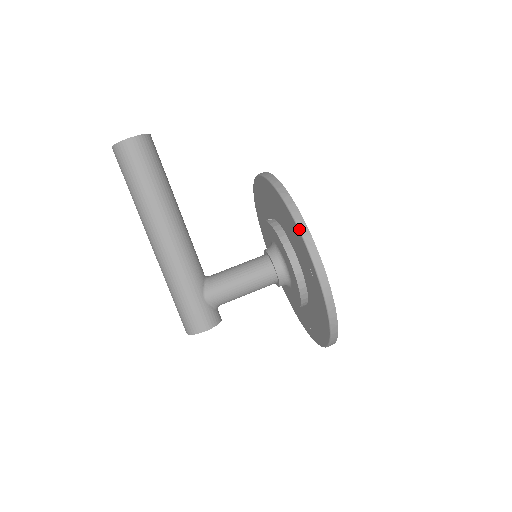
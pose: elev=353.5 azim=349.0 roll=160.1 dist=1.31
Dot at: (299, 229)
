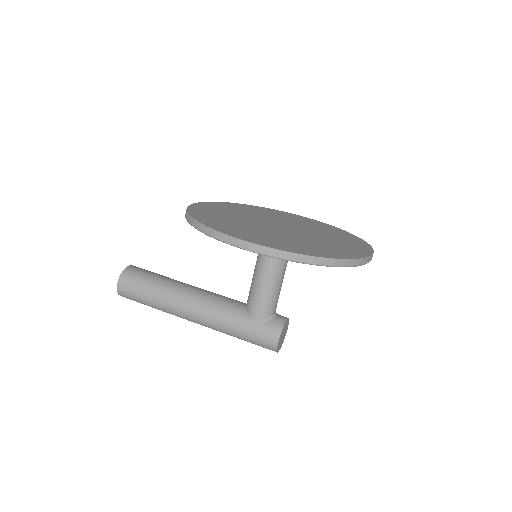
Dot at: (207, 235)
